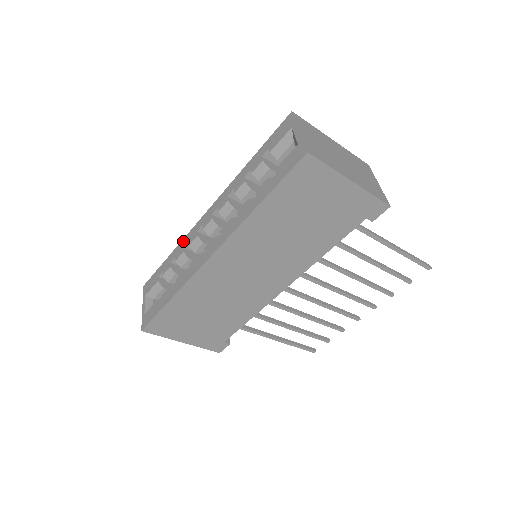
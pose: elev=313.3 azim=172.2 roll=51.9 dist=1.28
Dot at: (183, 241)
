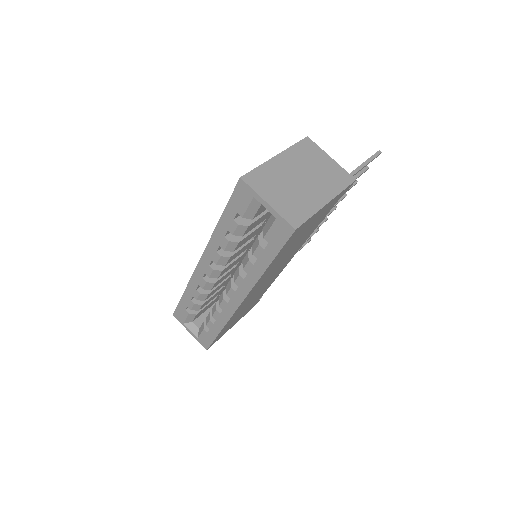
Dot at: (191, 284)
